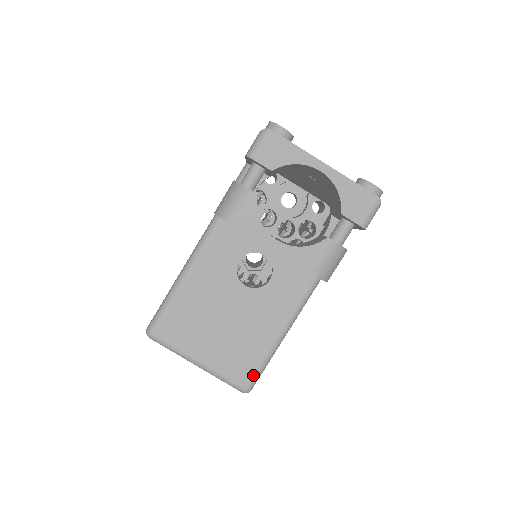
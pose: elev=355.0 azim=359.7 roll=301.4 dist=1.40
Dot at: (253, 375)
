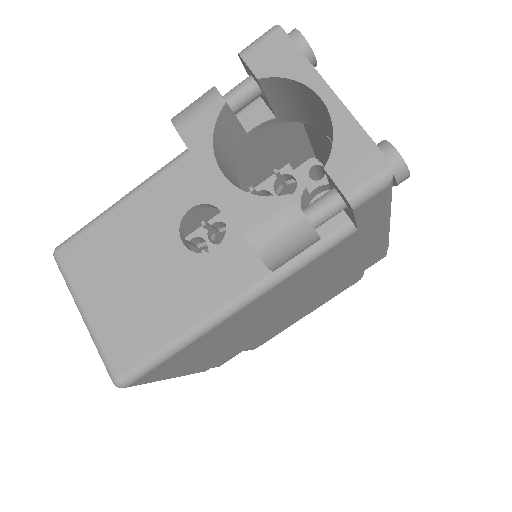
Dot at: (134, 365)
